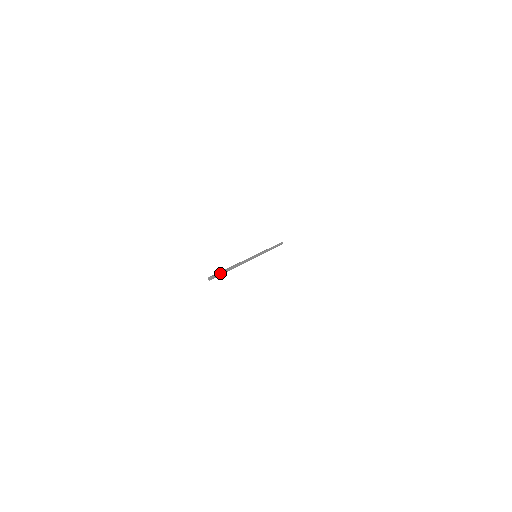
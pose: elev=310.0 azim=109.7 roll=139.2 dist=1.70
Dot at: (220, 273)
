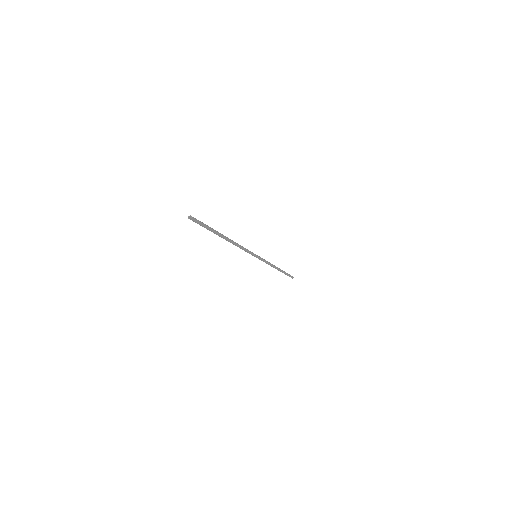
Dot at: (205, 225)
